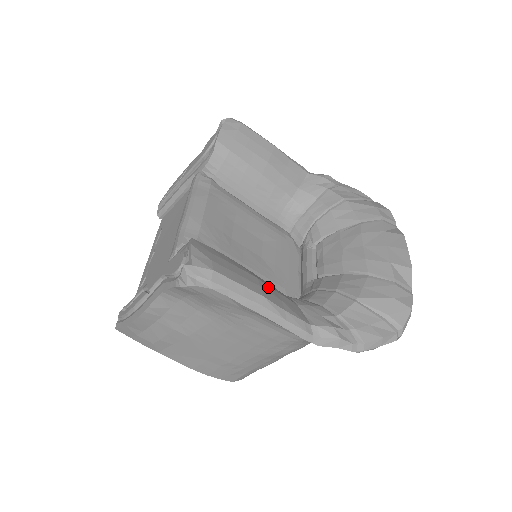
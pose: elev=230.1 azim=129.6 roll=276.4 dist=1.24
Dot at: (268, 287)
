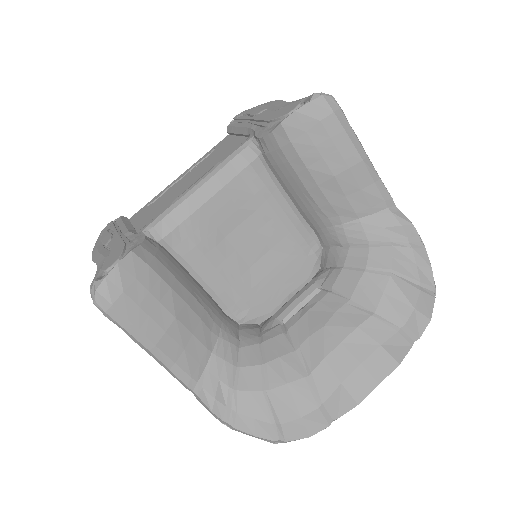
Dot at: (182, 331)
